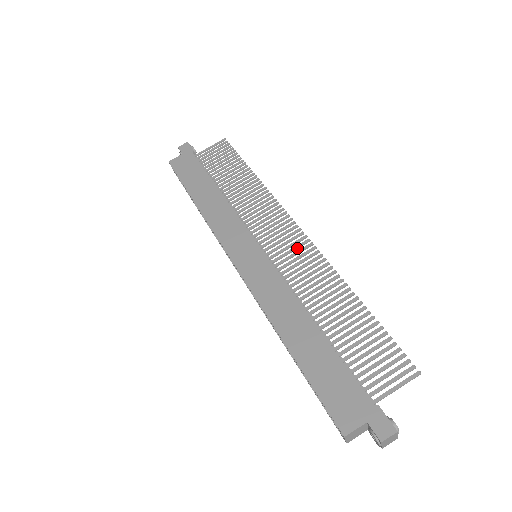
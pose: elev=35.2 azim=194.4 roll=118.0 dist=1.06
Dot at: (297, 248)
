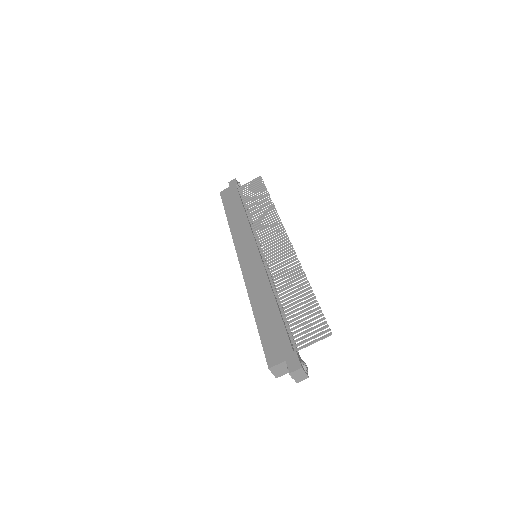
Dot at: (282, 251)
